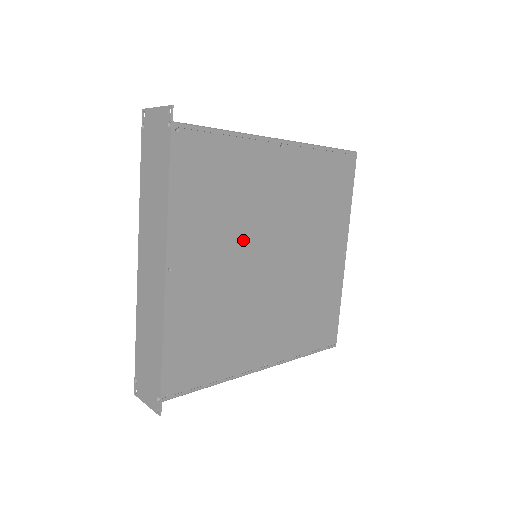
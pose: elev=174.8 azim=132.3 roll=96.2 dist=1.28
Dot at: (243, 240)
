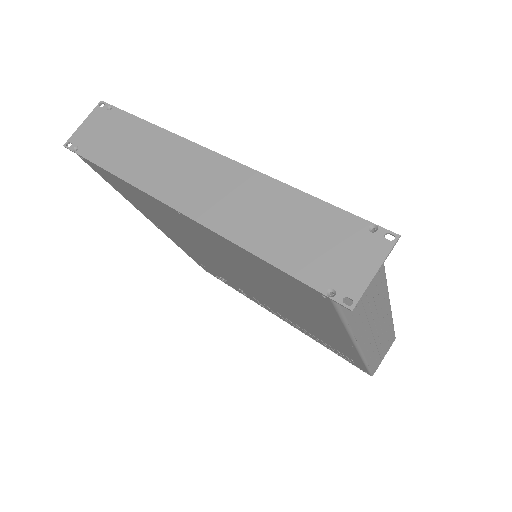
Dot at: occluded
